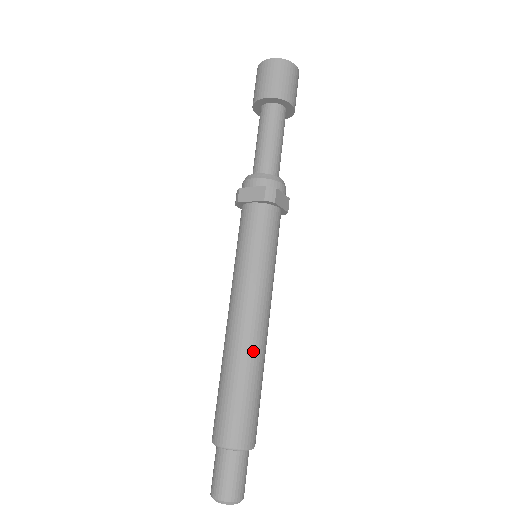
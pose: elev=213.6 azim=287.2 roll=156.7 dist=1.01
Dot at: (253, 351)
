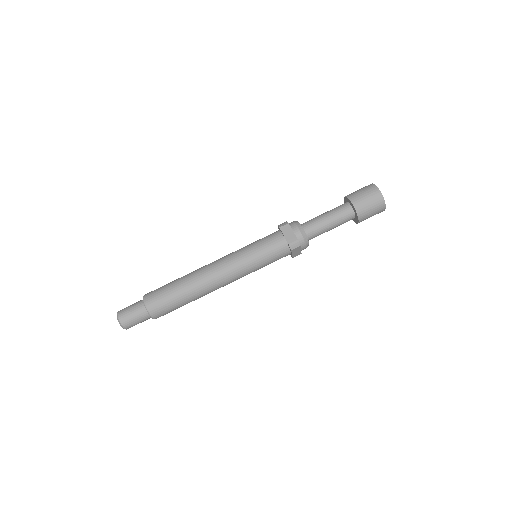
Dot at: (203, 289)
